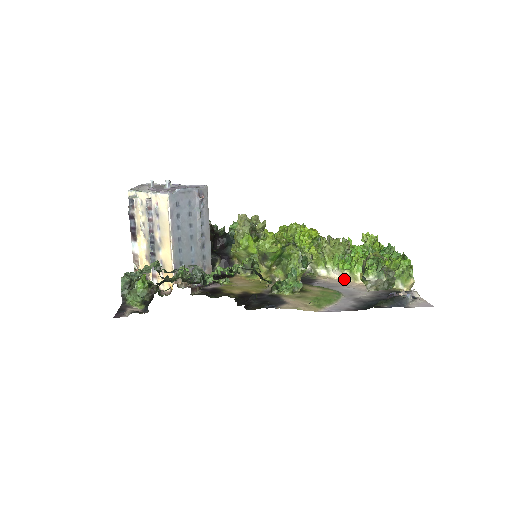
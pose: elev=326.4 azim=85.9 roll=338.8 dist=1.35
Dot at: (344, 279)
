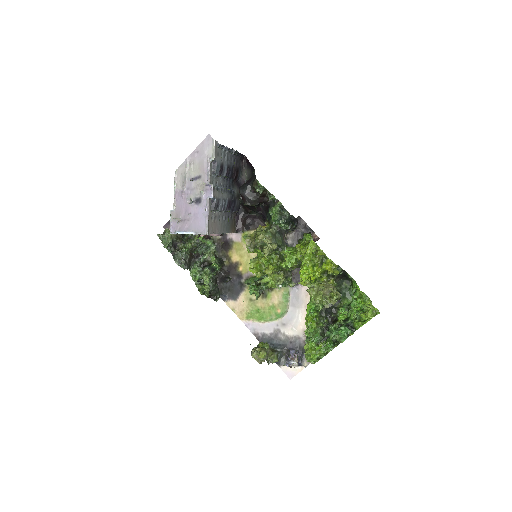
Dot at: occluded
